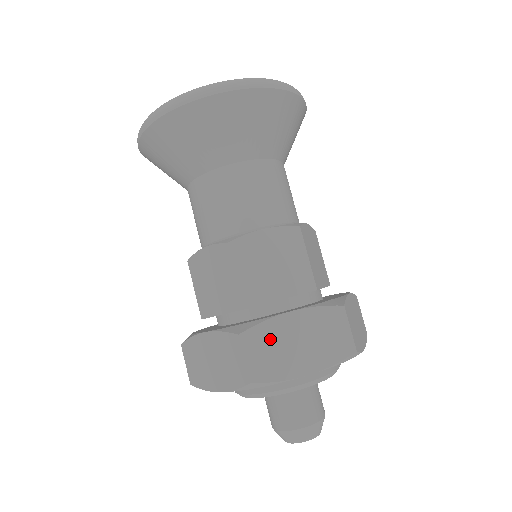
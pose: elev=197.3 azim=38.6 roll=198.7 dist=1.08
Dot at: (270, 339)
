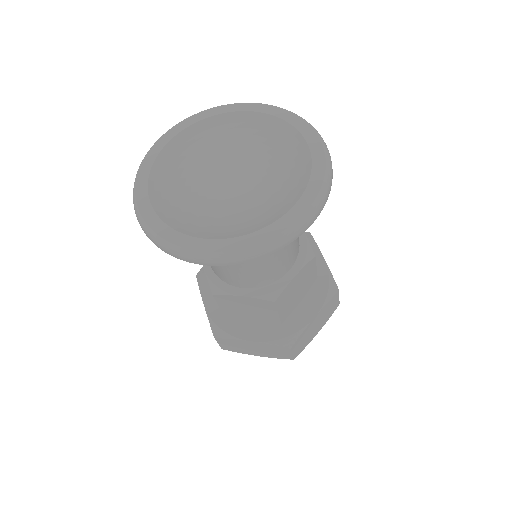
Dot at: (304, 336)
